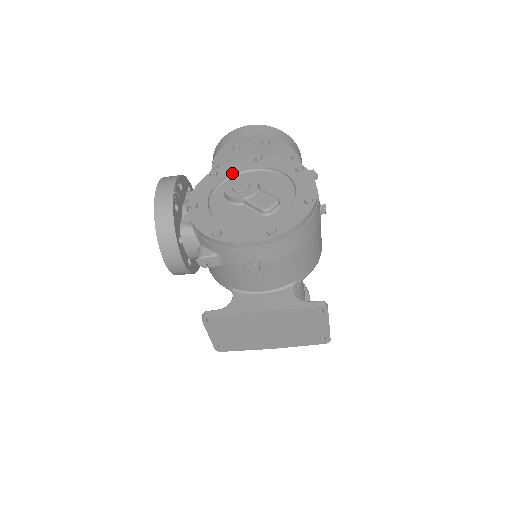
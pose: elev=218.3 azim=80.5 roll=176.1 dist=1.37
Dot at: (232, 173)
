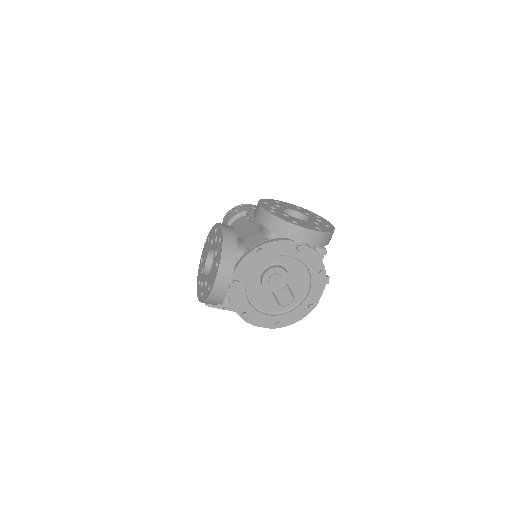
Dot at: (274, 256)
